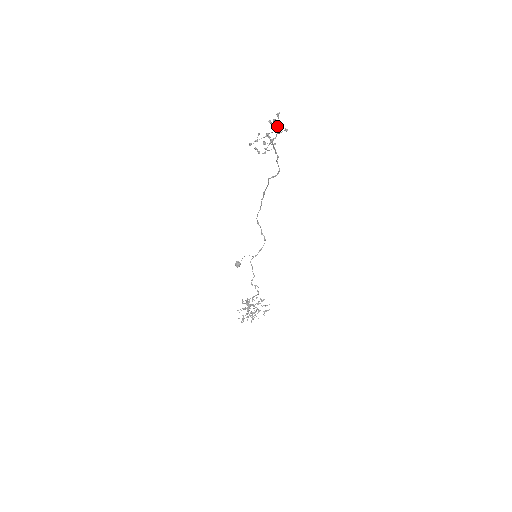
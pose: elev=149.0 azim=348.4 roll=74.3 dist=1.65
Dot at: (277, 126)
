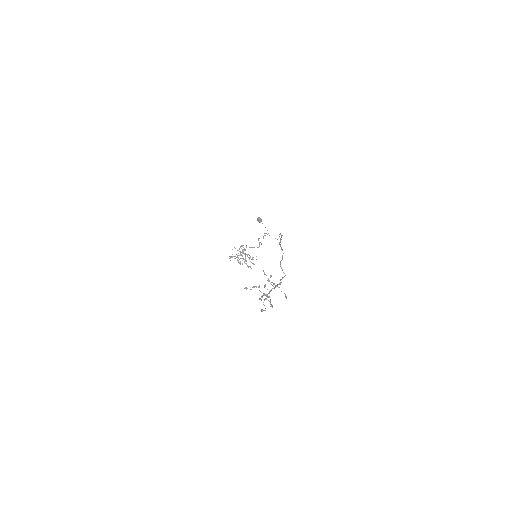
Dot at: occluded
